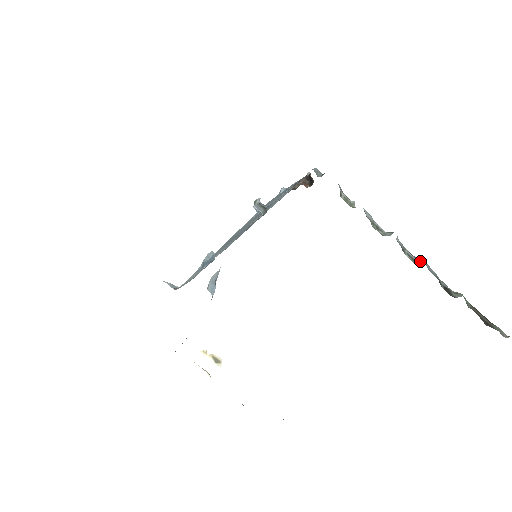
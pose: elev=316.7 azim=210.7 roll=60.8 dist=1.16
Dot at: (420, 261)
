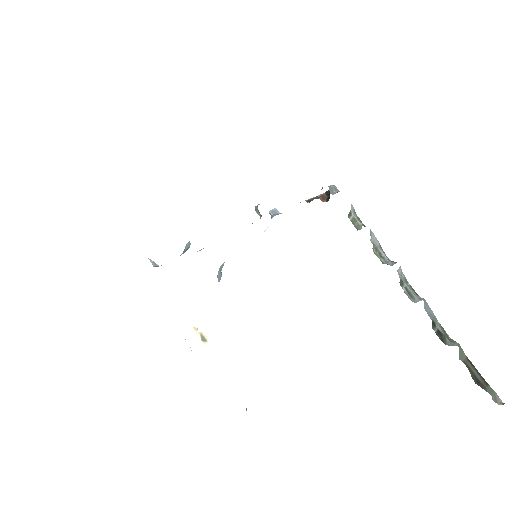
Dot at: (419, 298)
